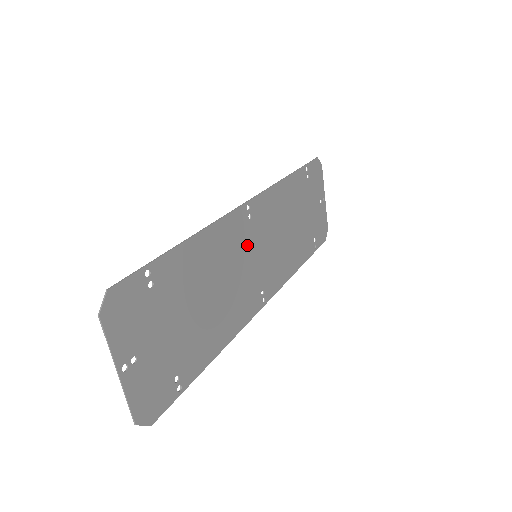
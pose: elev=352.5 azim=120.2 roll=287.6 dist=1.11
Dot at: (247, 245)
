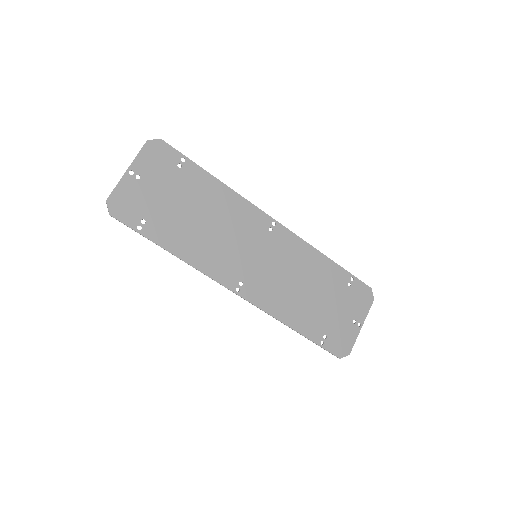
Dot at: (254, 240)
